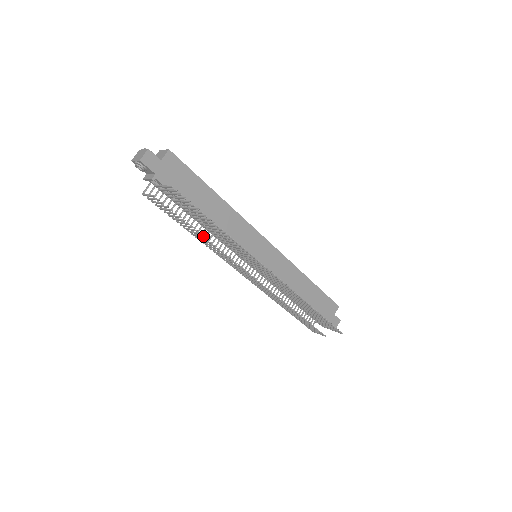
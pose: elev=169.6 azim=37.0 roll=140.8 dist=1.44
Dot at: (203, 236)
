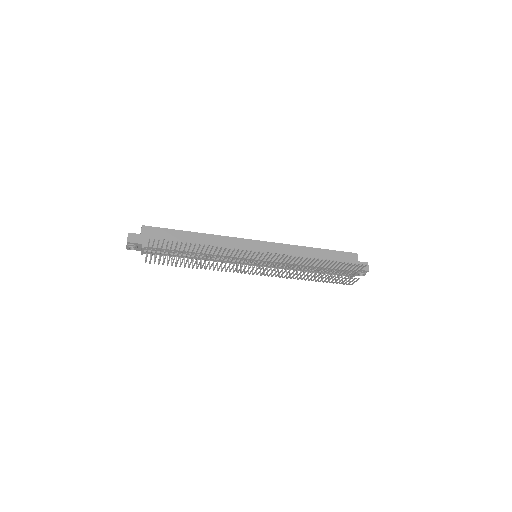
Dot at: (200, 261)
